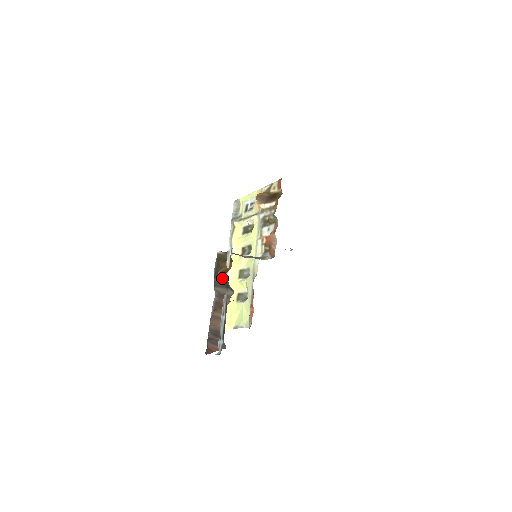
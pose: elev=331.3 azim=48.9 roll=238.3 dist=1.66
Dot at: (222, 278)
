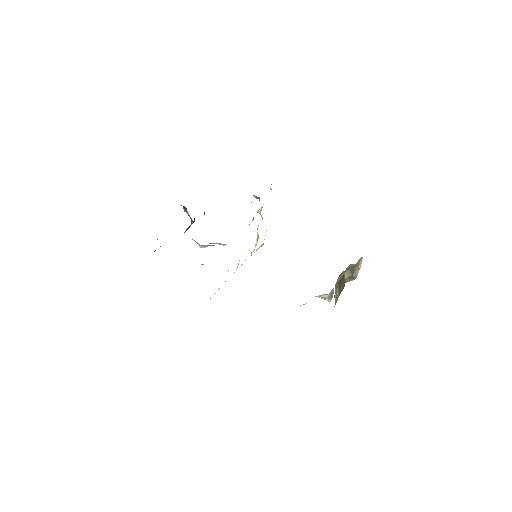
Dot at: occluded
